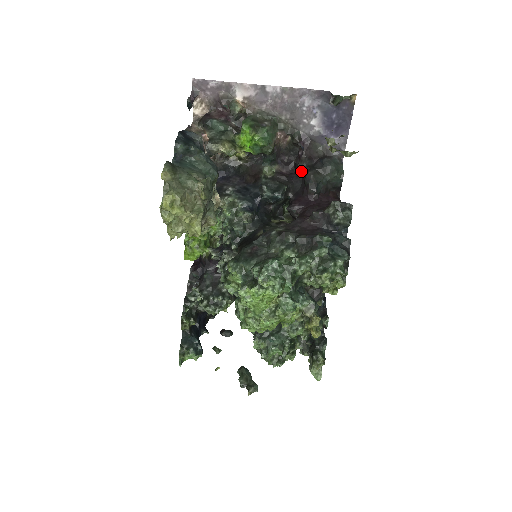
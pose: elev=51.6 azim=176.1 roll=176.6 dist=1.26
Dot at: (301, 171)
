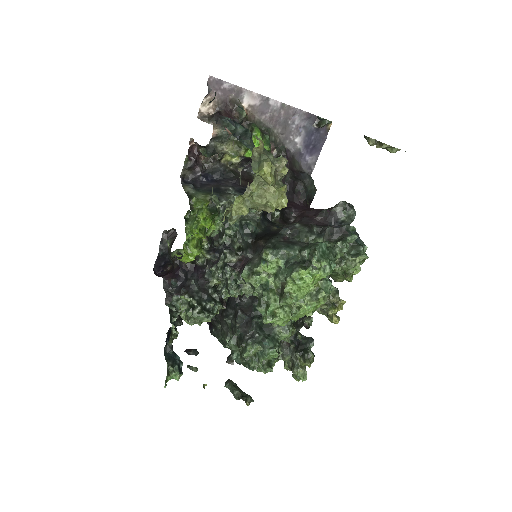
Dot at: (288, 180)
